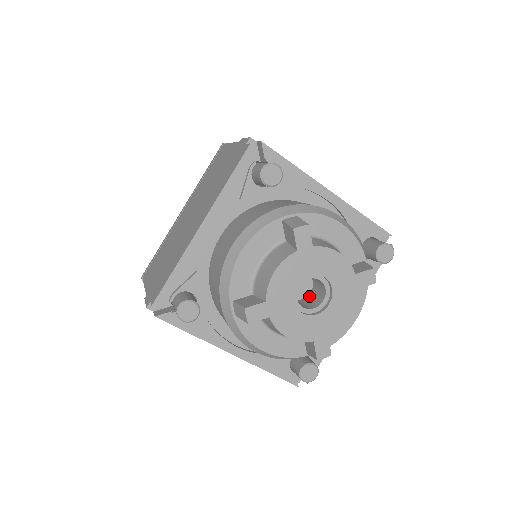
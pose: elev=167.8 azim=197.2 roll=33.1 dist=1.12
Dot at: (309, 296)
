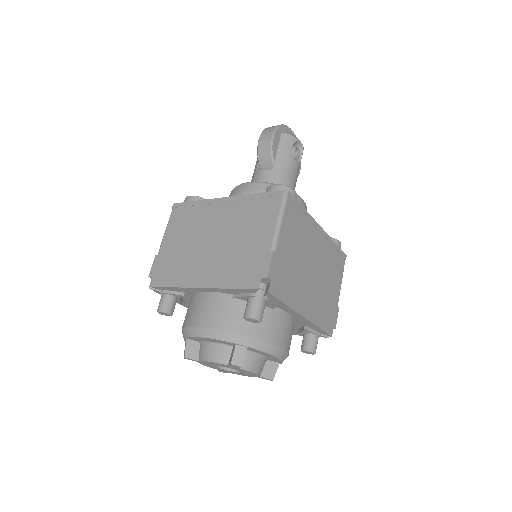
Dot at: occluded
